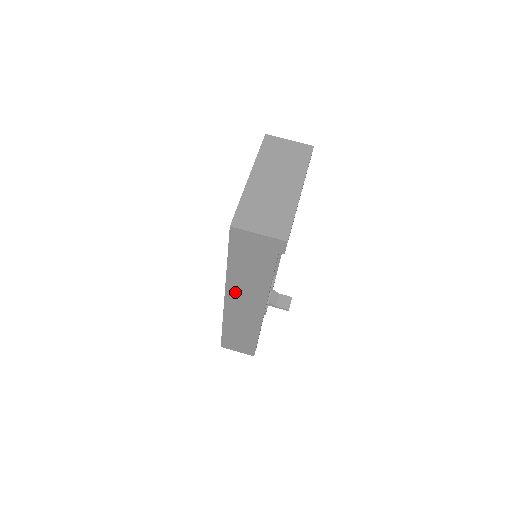
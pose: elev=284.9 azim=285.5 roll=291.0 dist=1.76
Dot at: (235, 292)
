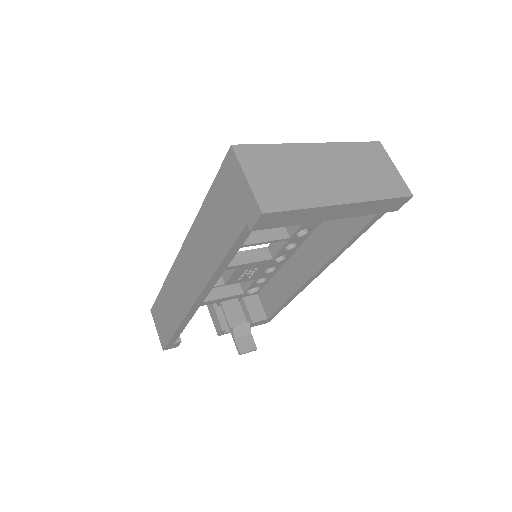
Dot at: (191, 248)
